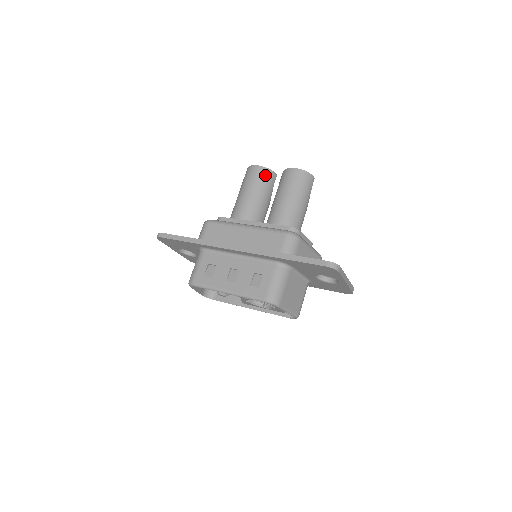
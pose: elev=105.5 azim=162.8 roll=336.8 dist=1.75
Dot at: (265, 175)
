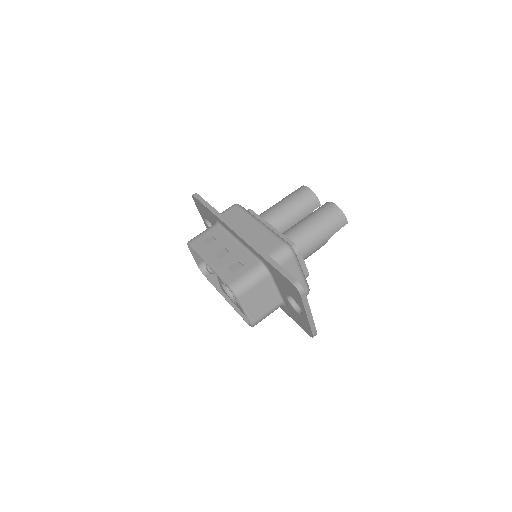
Dot at: (309, 198)
